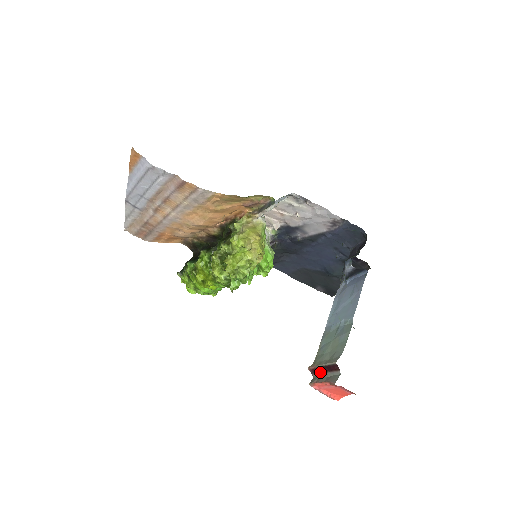
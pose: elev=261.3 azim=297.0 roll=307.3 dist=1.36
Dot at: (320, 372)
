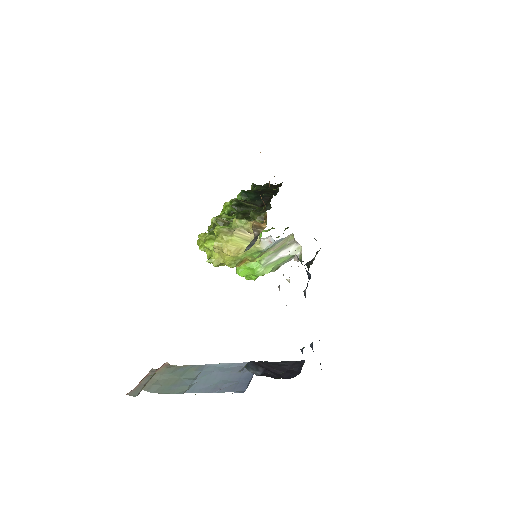
Dot at: occluded
